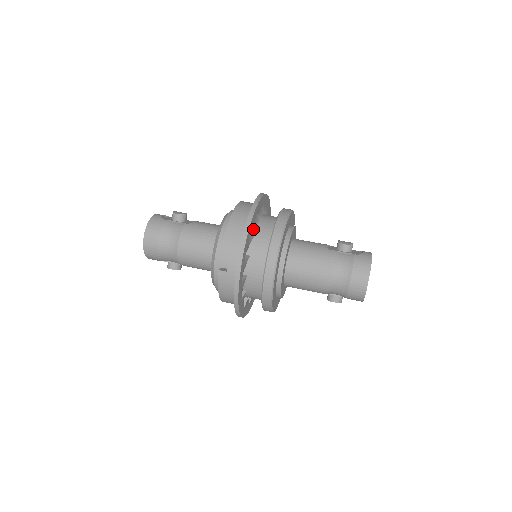
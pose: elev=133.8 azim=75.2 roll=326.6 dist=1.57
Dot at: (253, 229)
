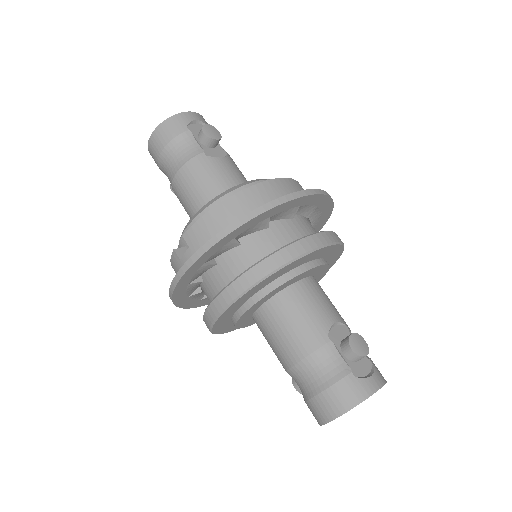
Dot at: (249, 233)
